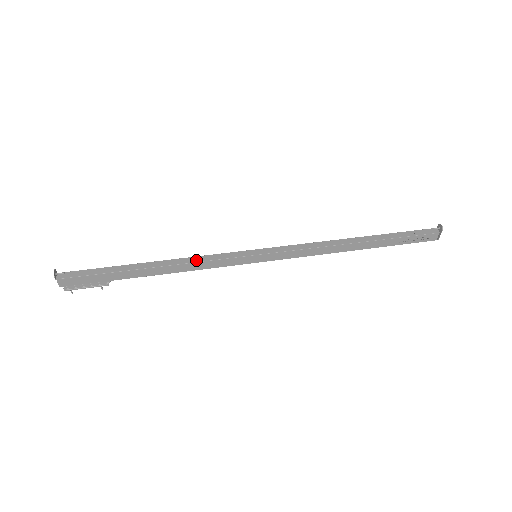
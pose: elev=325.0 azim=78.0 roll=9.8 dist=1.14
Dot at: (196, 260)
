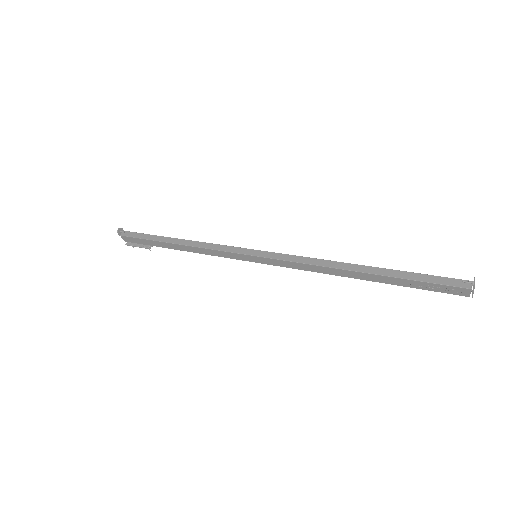
Dot at: (205, 246)
